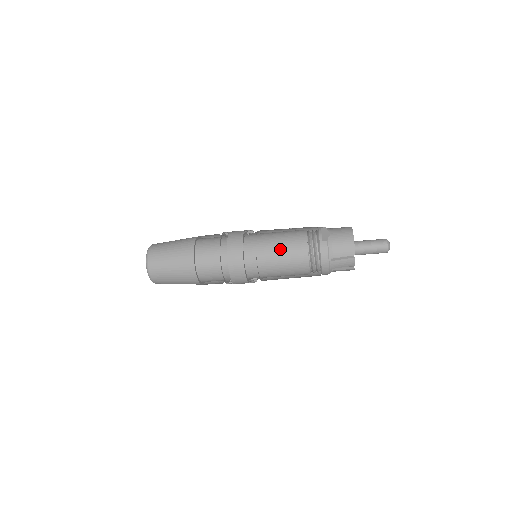
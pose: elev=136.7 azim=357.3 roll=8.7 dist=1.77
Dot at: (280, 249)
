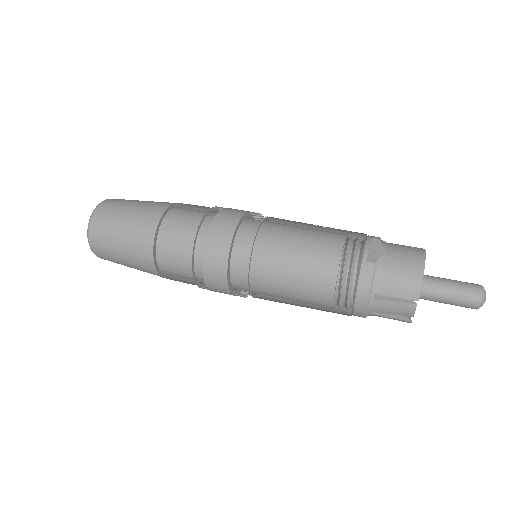
Dot at: (292, 256)
